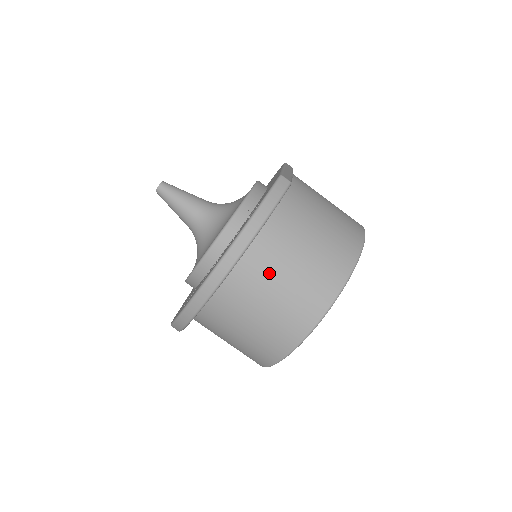
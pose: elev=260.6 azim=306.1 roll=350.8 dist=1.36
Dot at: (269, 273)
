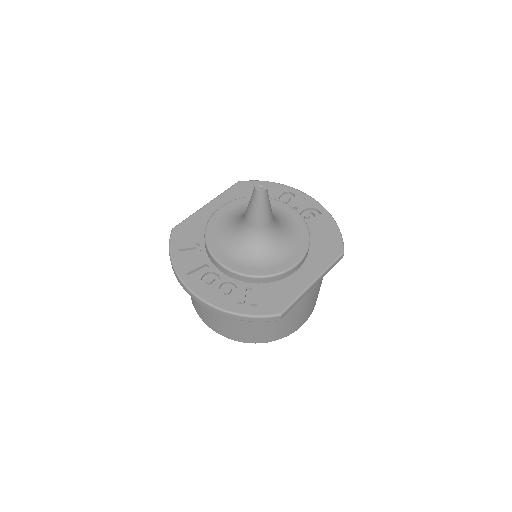
Dot at: occluded
